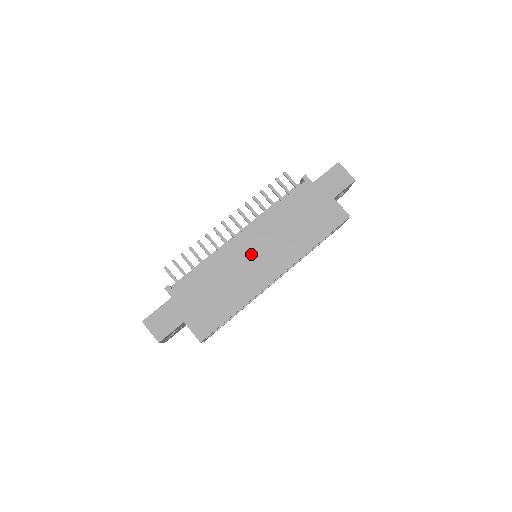
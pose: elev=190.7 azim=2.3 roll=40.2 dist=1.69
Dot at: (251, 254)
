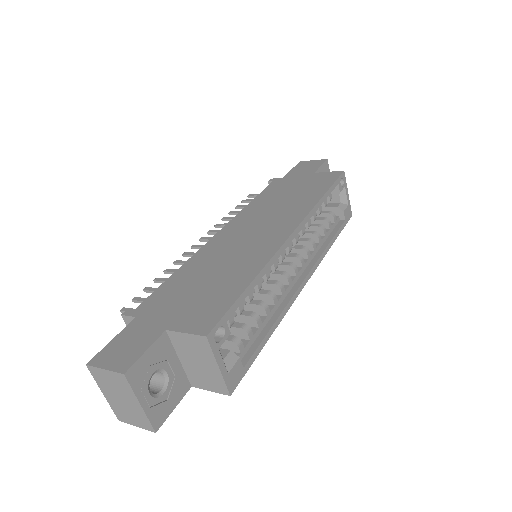
Dot at: (242, 236)
